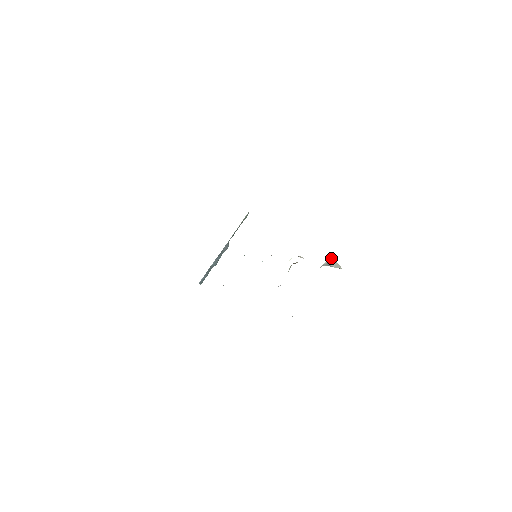
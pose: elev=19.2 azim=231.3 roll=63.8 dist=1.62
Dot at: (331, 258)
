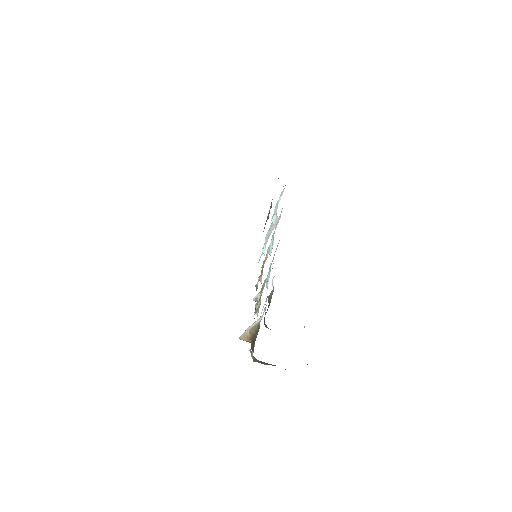
Dot at: occluded
